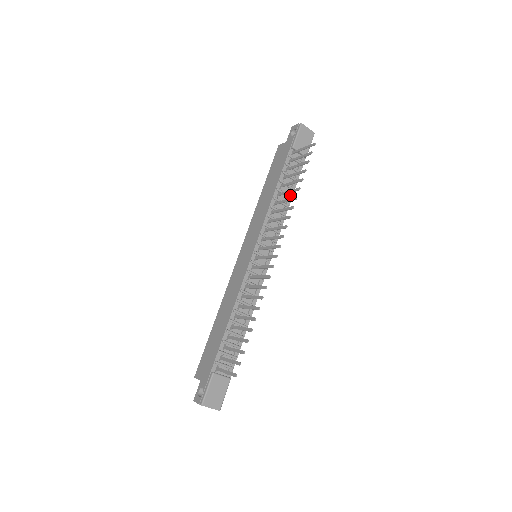
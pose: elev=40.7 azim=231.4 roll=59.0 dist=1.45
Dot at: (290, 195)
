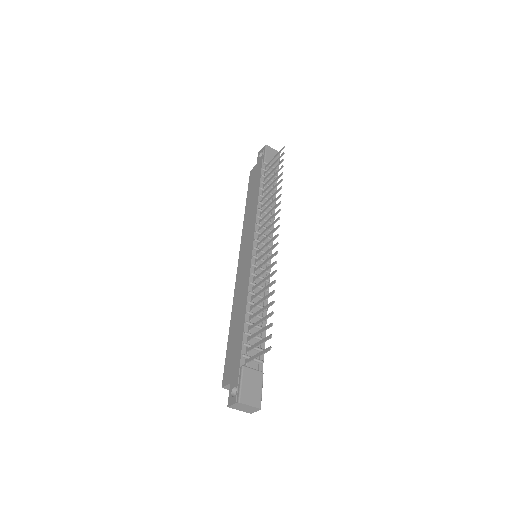
Dot at: occluded
